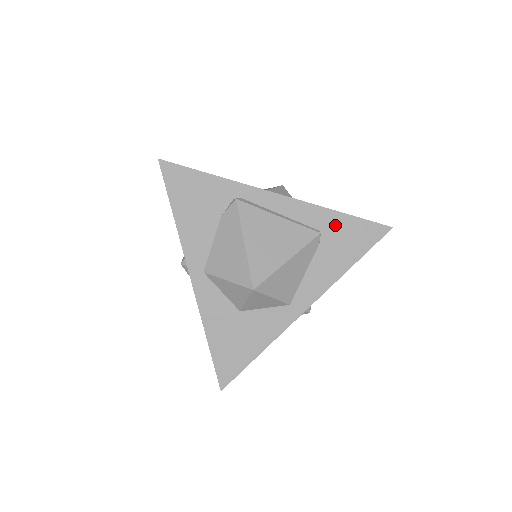
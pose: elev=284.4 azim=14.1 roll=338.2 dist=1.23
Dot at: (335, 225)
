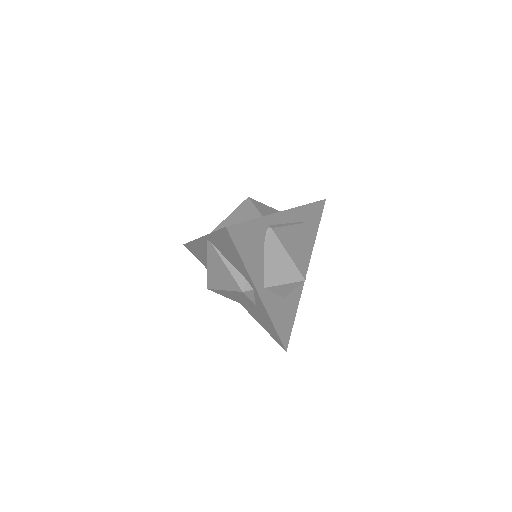
Dot at: (307, 213)
